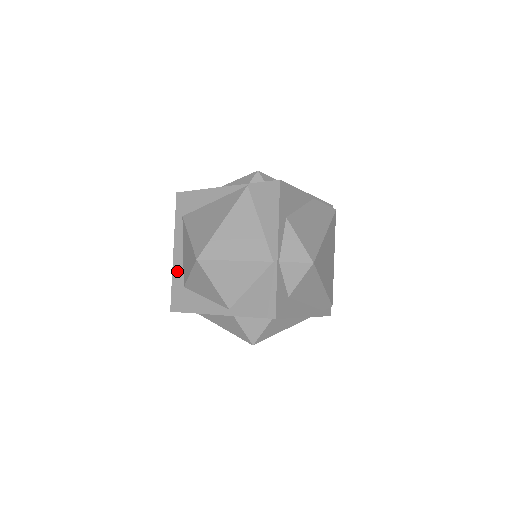
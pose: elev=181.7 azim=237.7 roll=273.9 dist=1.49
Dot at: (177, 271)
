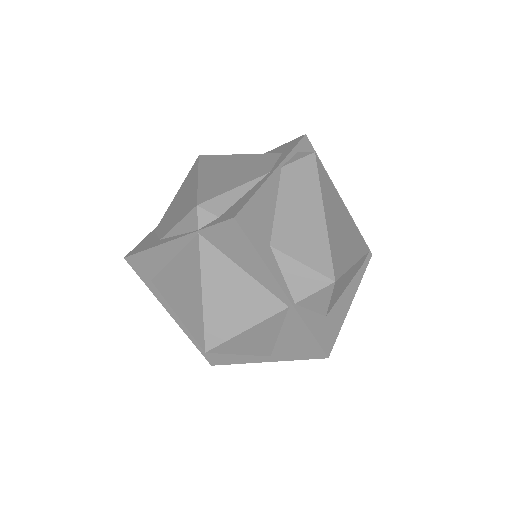
Dot at: (189, 332)
